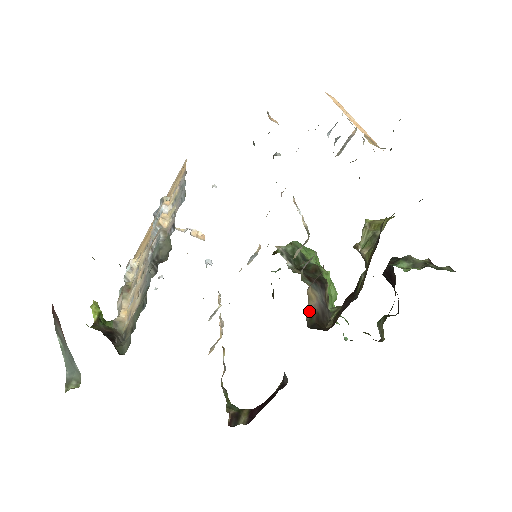
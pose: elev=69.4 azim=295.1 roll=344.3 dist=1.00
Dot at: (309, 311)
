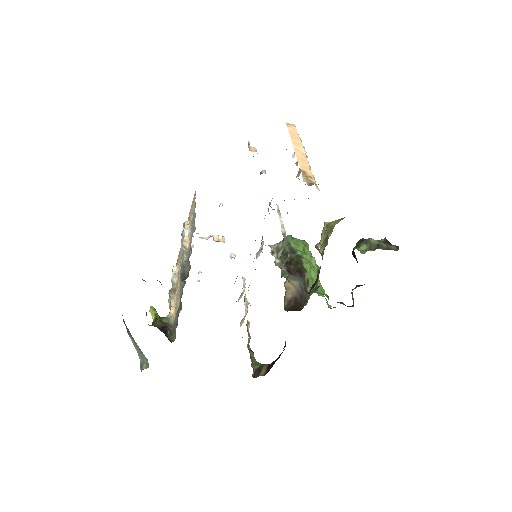
Dot at: (287, 298)
